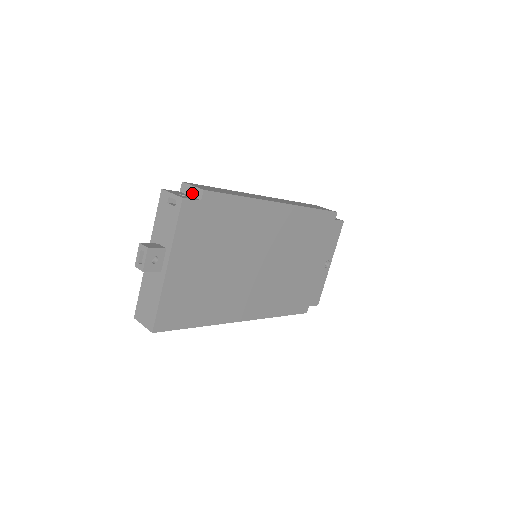
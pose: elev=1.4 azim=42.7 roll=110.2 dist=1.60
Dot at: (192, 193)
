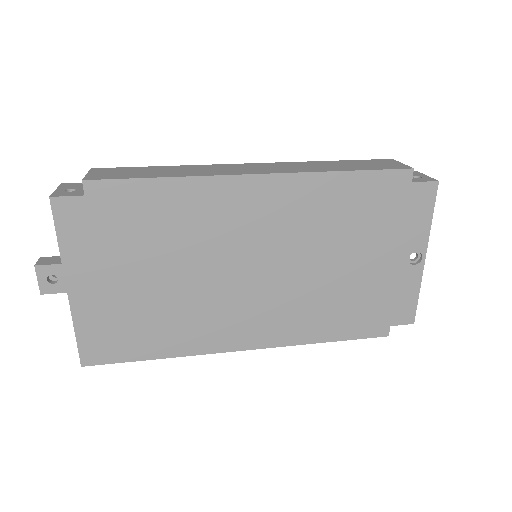
Dot at: occluded
